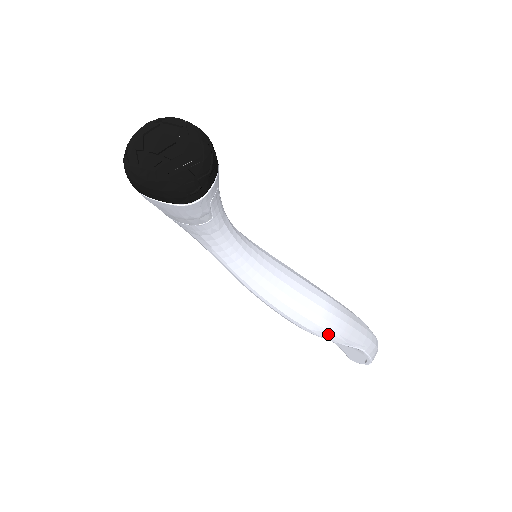
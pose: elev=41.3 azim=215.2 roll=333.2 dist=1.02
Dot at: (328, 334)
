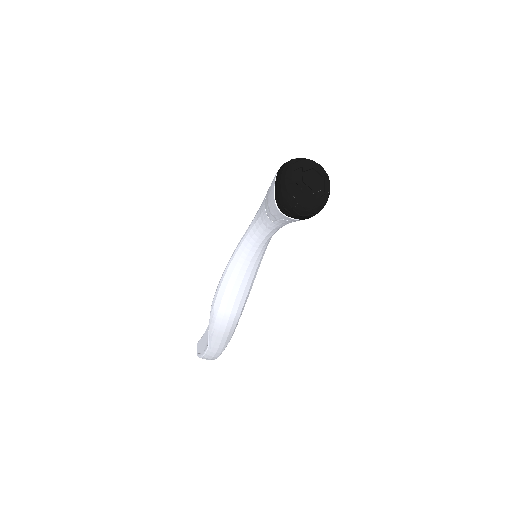
Dot at: (214, 320)
